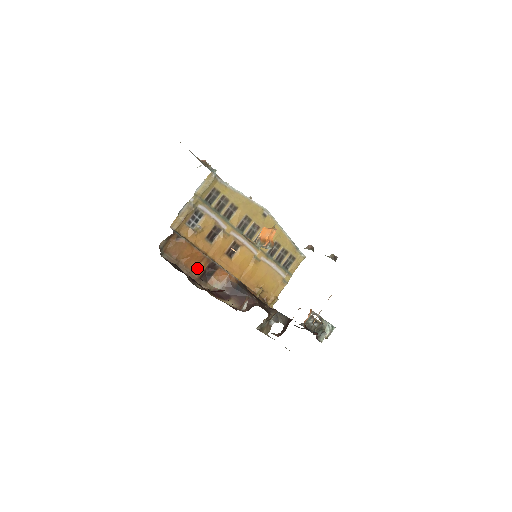
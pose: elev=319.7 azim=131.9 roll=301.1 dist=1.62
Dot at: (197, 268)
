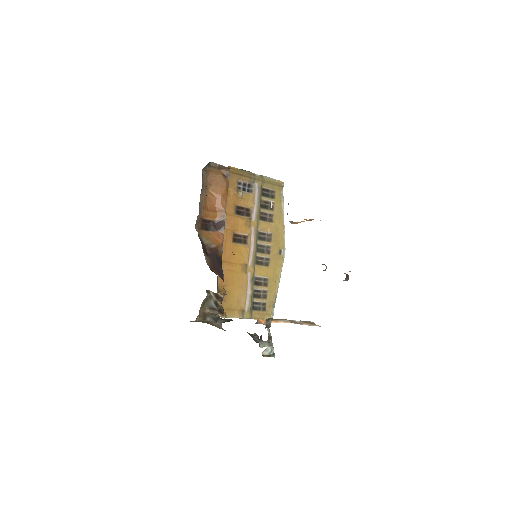
Dot at: (209, 211)
